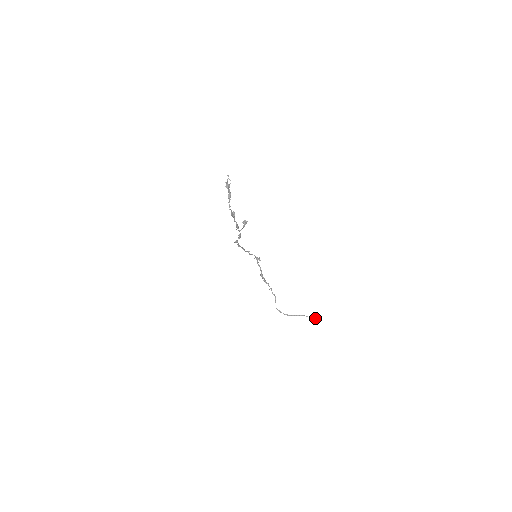
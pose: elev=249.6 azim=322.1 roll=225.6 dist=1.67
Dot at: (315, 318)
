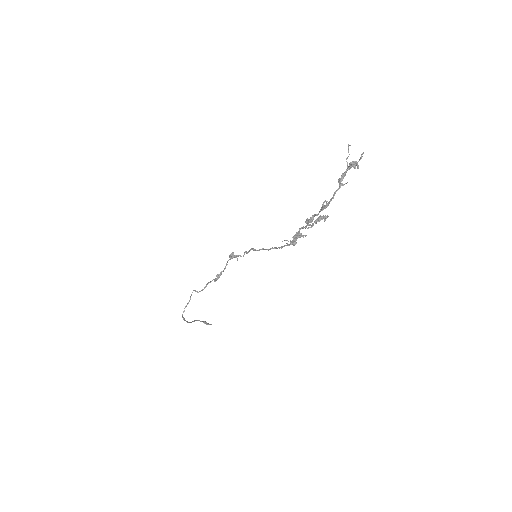
Dot at: occluded
